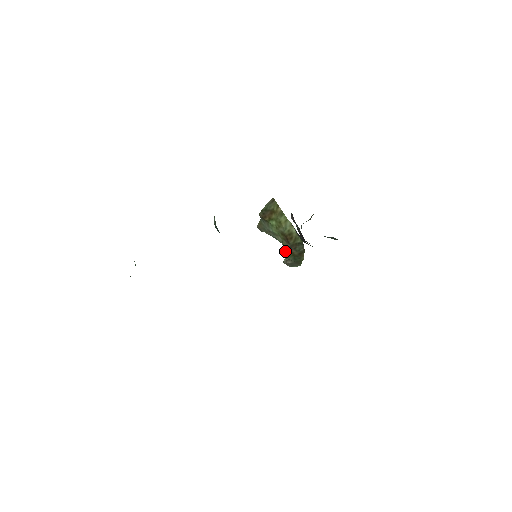
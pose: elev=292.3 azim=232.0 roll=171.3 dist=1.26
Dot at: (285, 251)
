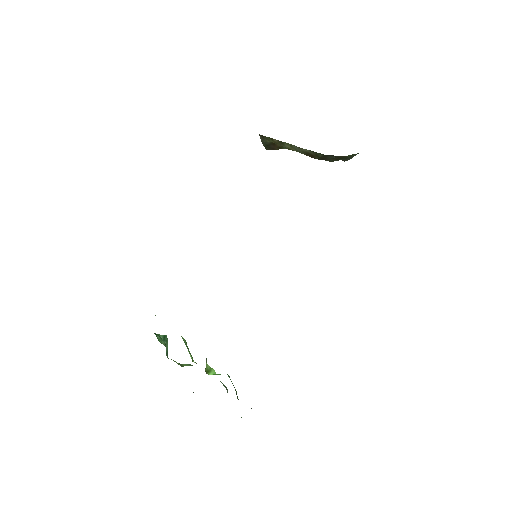
Dot at: occluded
